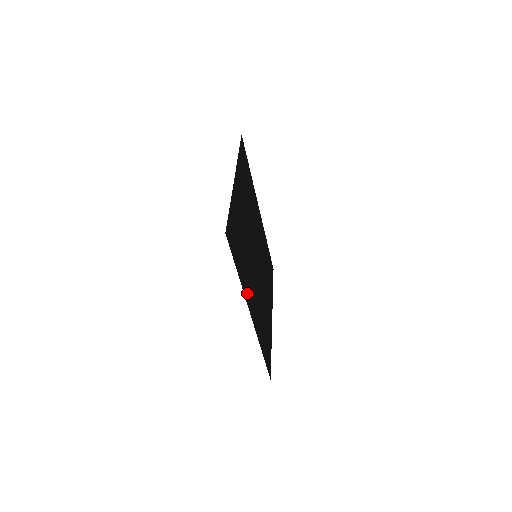
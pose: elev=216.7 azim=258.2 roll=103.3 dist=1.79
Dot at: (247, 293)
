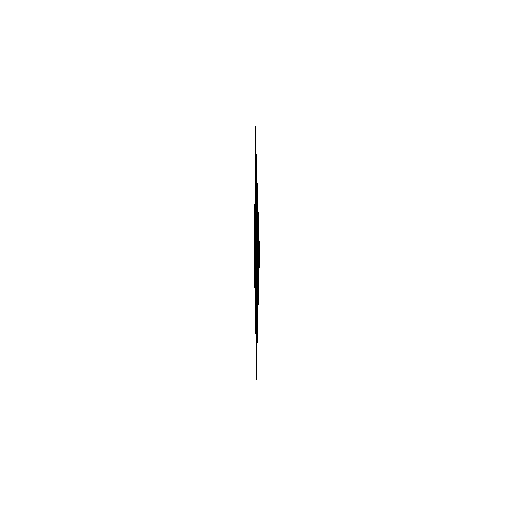
Dot at: occluded
